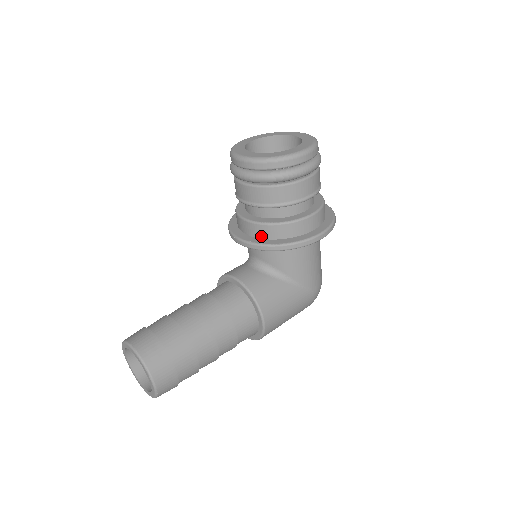
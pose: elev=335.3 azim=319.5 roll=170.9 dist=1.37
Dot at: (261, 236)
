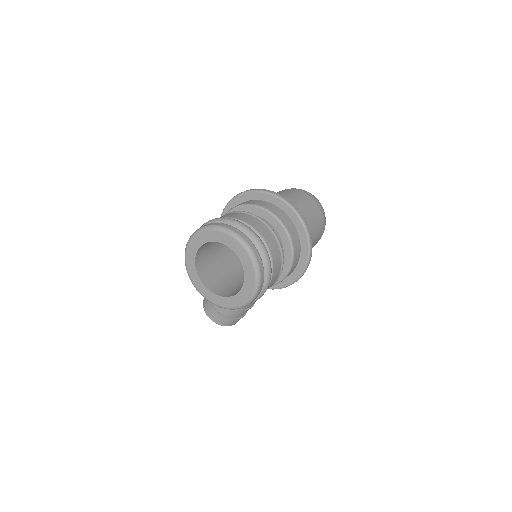
Dot at: occluded
